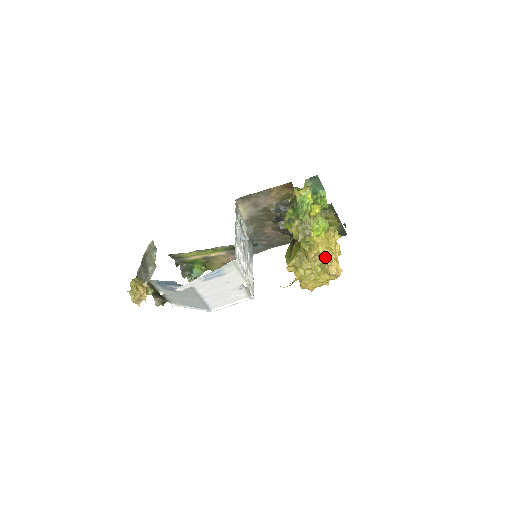
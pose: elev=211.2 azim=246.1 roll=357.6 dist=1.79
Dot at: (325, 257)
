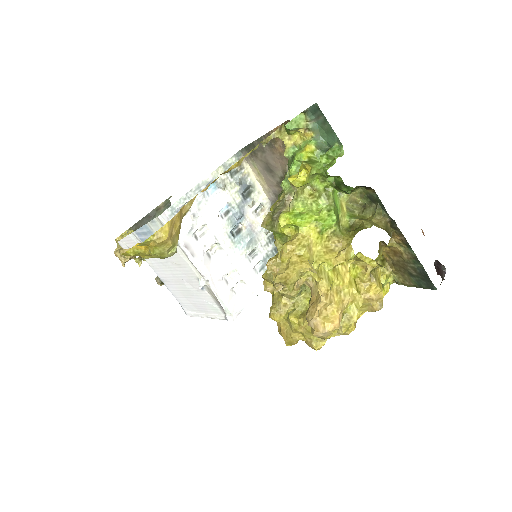
Dot at: (282, 267)
